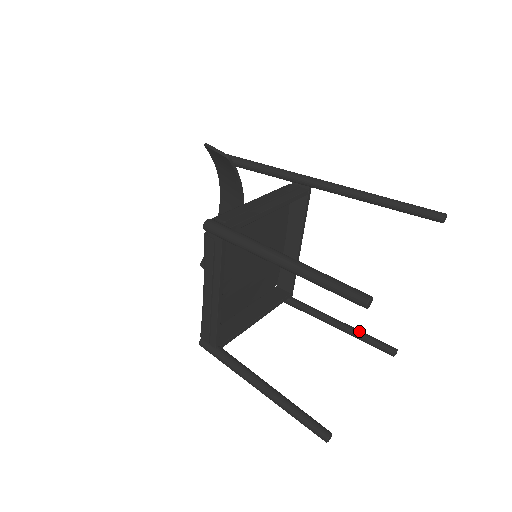
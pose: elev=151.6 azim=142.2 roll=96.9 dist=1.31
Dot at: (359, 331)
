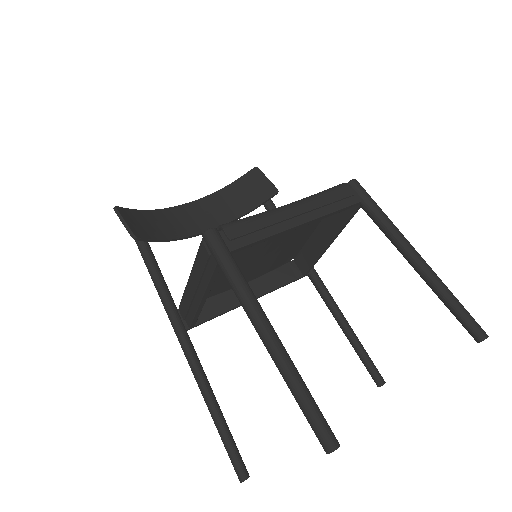
Dot at: occluded
